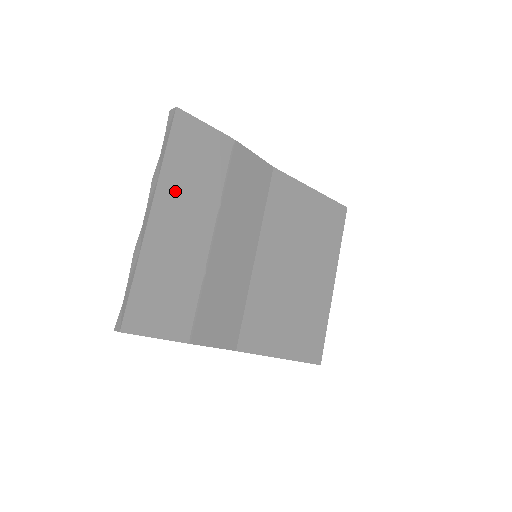
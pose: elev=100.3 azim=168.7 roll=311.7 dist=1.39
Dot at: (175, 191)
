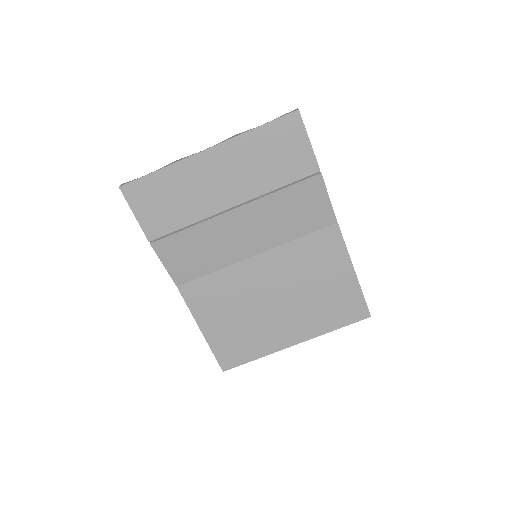
Dot at: (239, 155)
